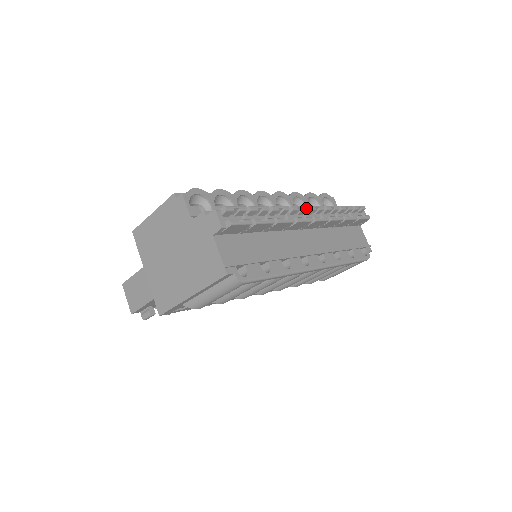
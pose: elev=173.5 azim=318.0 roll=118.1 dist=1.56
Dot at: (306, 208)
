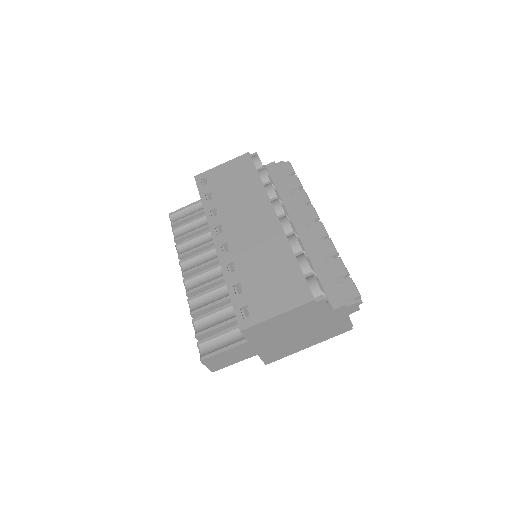
Dot at: (322, 223)
